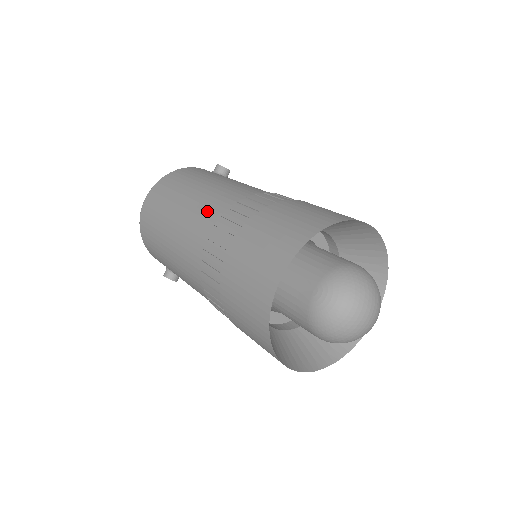
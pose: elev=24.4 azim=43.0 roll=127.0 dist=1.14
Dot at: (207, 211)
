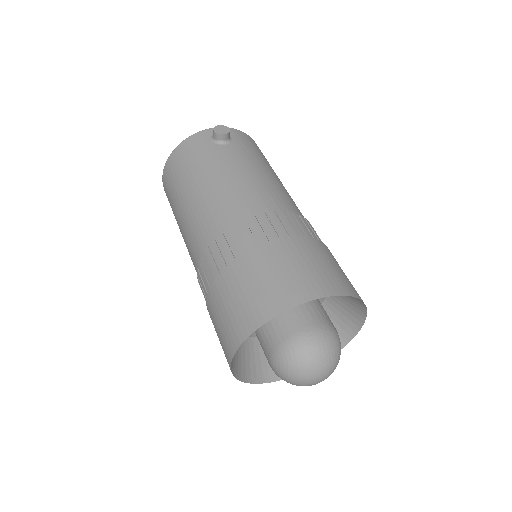
Dot at: (193, 241)
